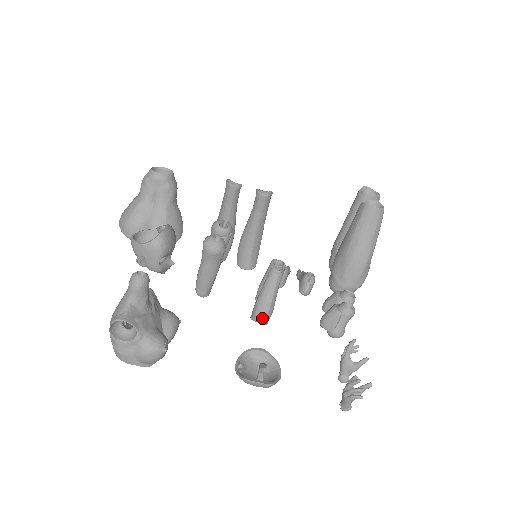
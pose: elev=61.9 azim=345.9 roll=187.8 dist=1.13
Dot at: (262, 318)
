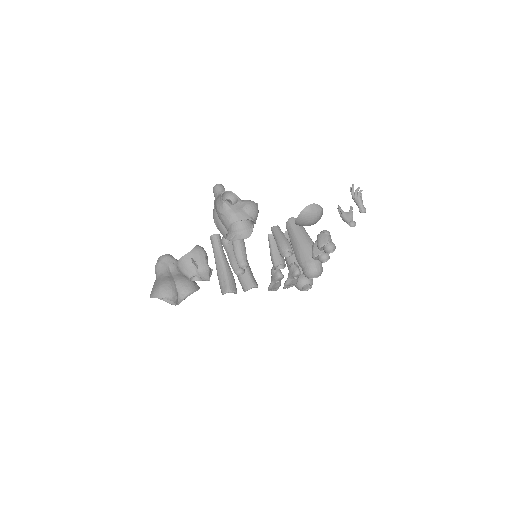
Dot at: (288, 247)
